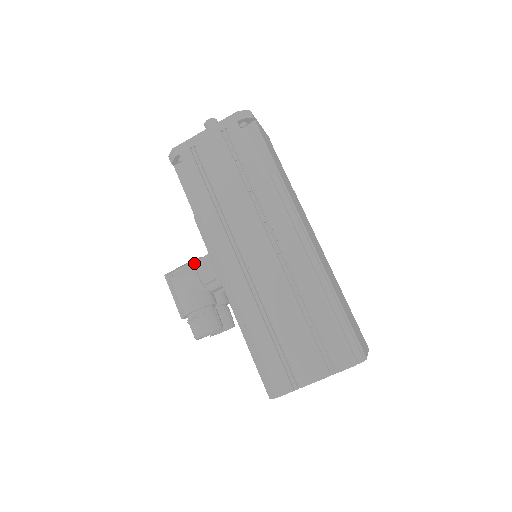
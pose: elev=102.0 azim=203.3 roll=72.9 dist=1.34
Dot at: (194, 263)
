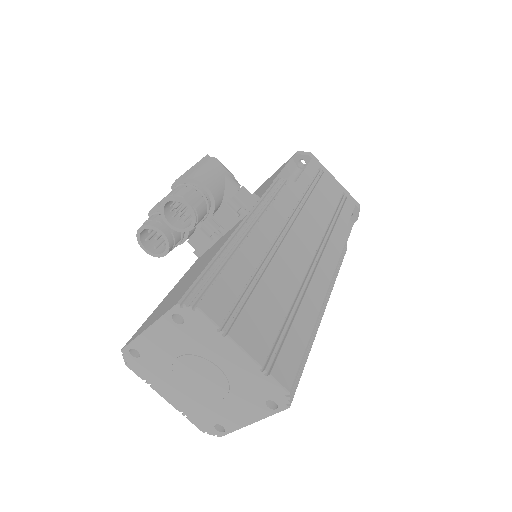
Dot at: occluded
